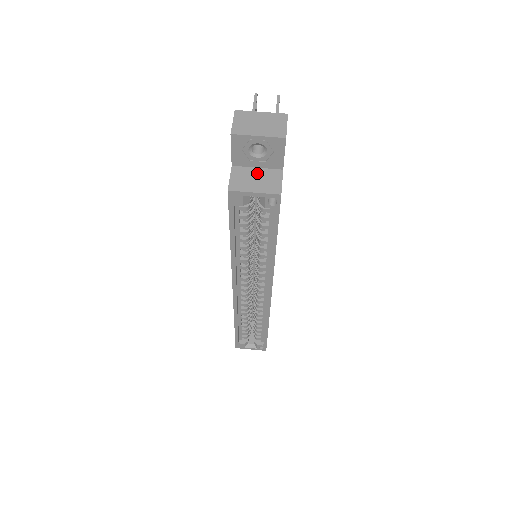
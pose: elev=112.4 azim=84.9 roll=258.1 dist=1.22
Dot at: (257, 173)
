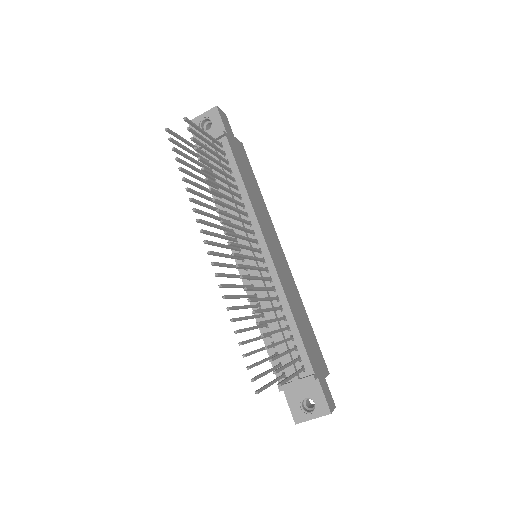
Dot at: occluded
